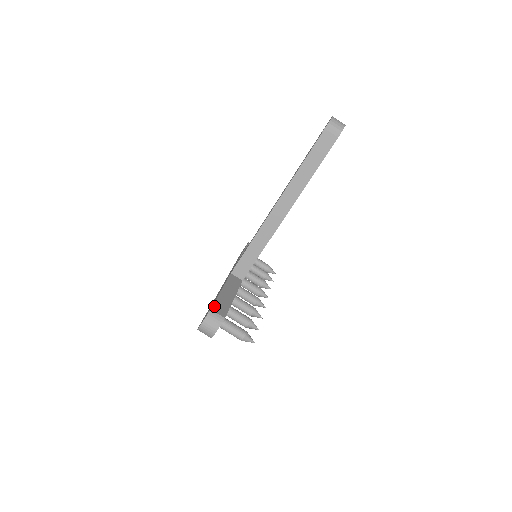
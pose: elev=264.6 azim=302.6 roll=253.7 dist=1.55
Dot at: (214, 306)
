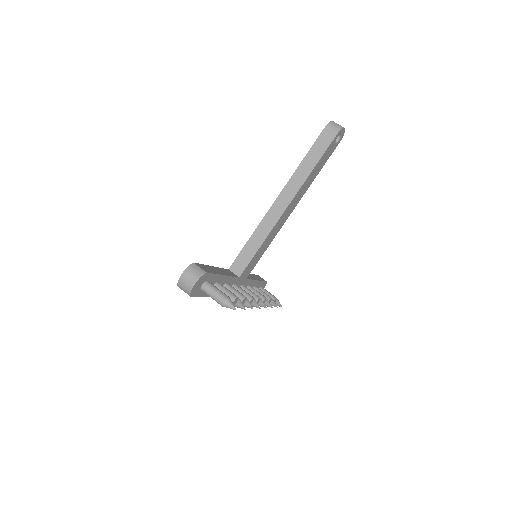
Dot at: (199, 264)
